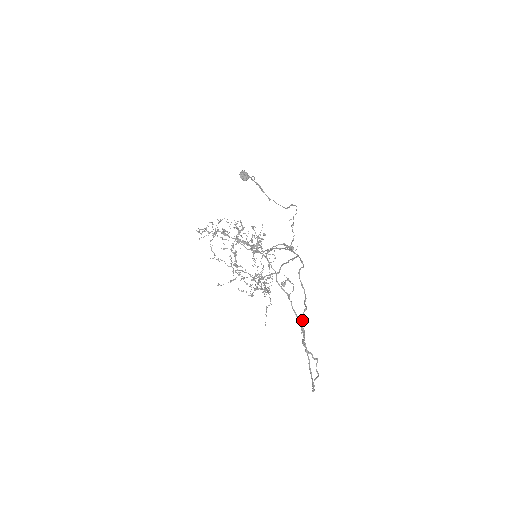
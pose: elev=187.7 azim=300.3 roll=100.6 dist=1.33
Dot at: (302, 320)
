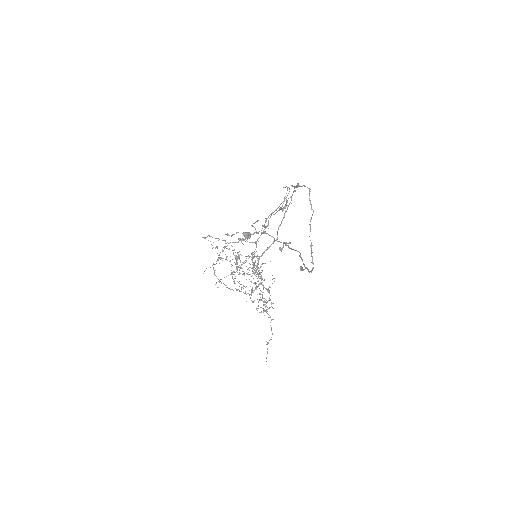
Dot at: occluded
